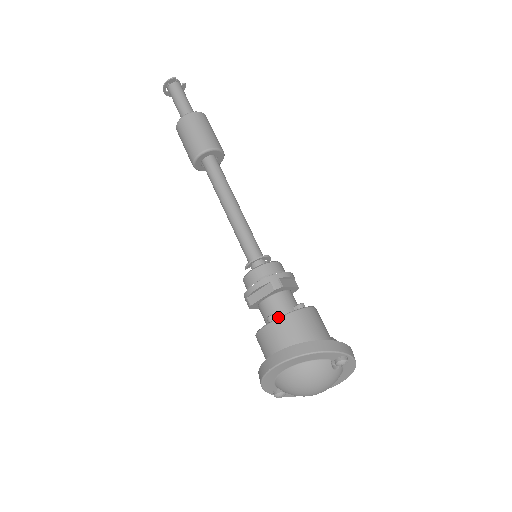
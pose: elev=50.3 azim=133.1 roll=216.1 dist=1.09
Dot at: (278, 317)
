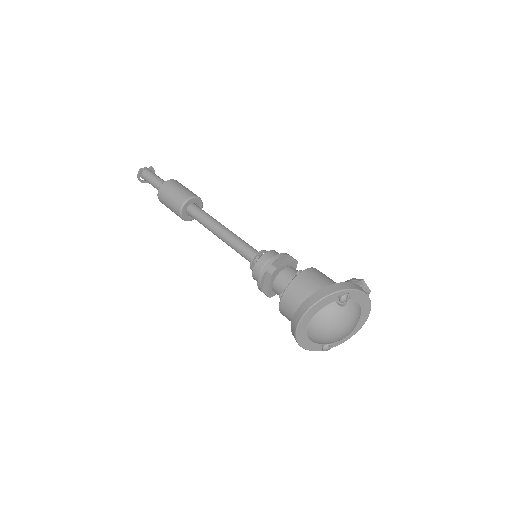
Dot at: occluded
